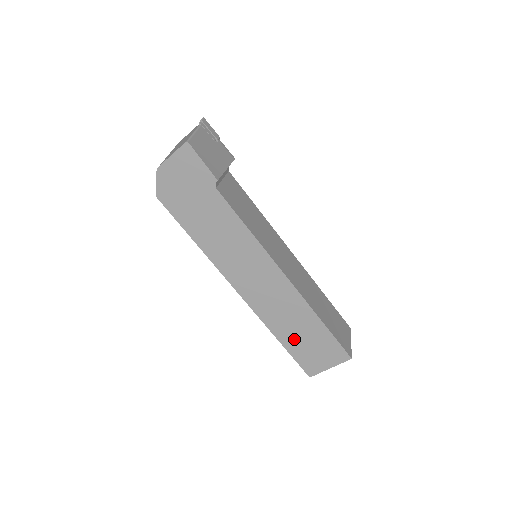
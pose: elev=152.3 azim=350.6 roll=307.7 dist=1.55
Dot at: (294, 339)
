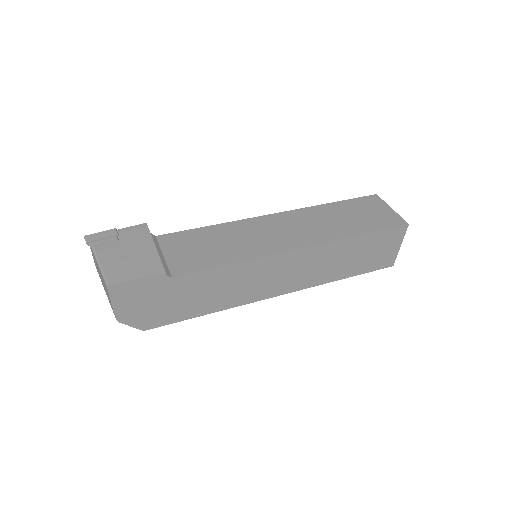
Dot at: (354, 265)
